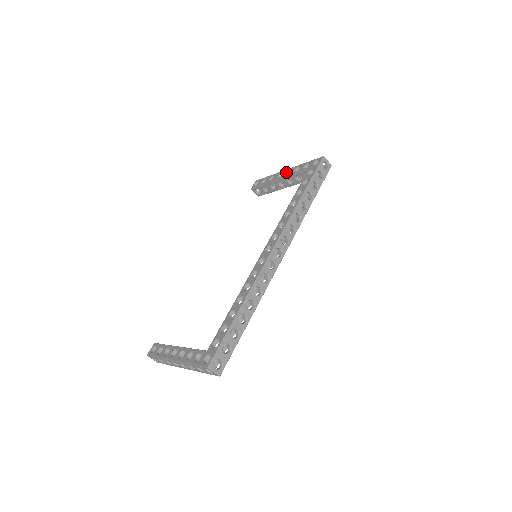
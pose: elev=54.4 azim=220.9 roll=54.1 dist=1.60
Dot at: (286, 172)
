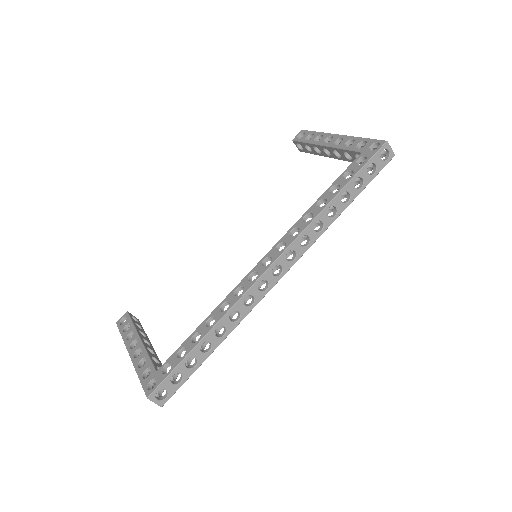
Dot at: (336, 139)
